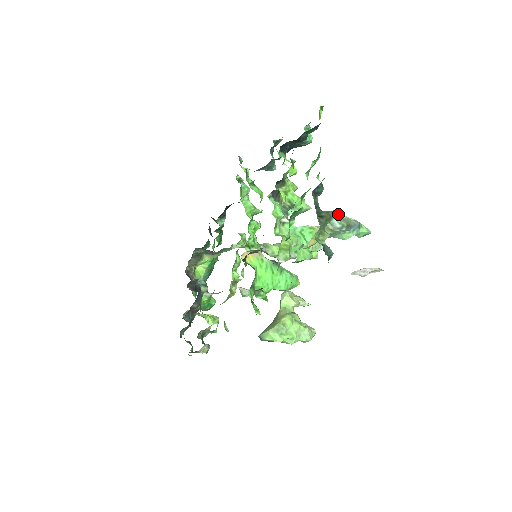
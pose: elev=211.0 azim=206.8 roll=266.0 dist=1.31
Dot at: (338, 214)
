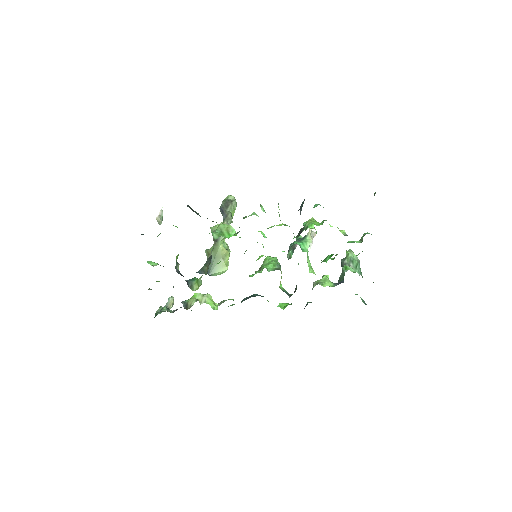
Dot at: occluded
